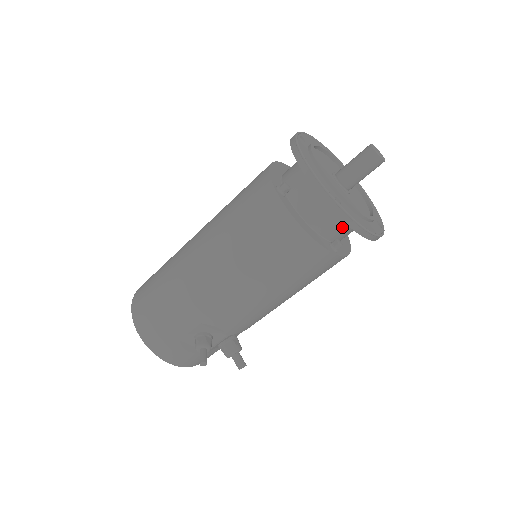
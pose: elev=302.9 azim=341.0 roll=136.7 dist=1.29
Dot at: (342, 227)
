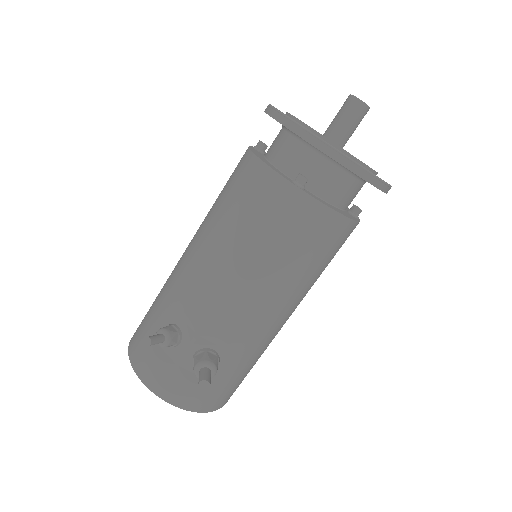
Dot at: (307, 160)
